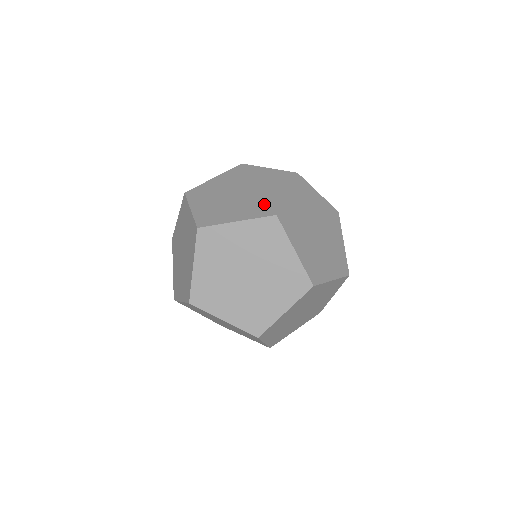
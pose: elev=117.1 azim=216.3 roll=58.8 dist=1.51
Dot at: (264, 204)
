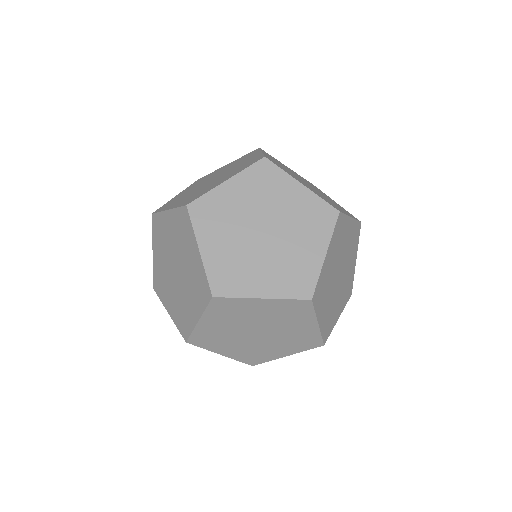
Dot at: (245, 164)
